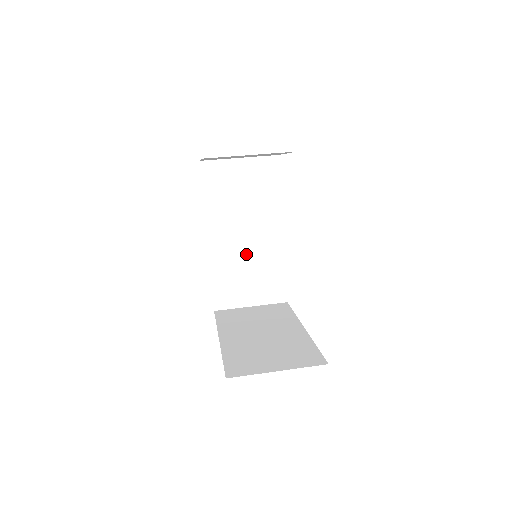
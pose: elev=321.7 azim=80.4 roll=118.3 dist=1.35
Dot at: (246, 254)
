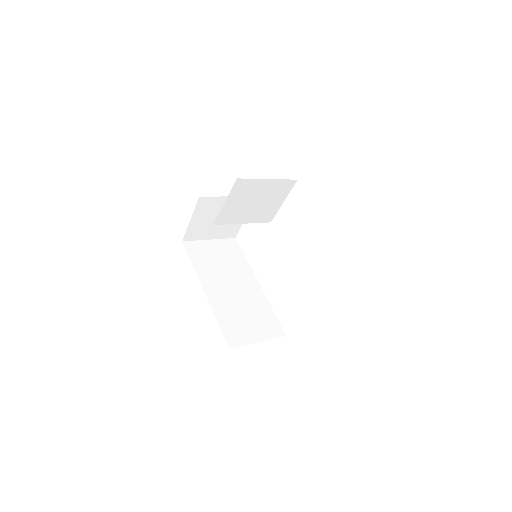
Dot at: (238, 301)
